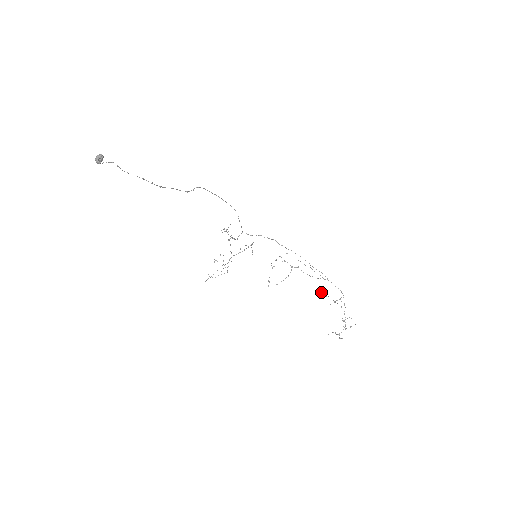
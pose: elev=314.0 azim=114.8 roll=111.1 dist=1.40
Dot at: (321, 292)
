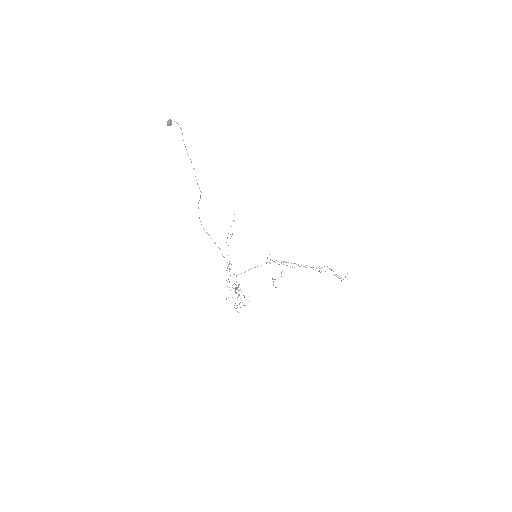
Dot at: occluded
